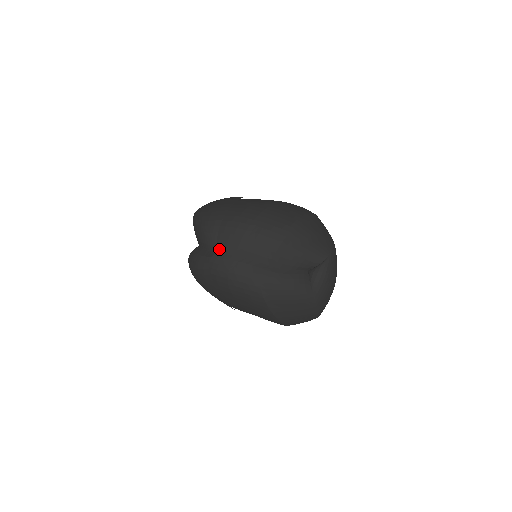
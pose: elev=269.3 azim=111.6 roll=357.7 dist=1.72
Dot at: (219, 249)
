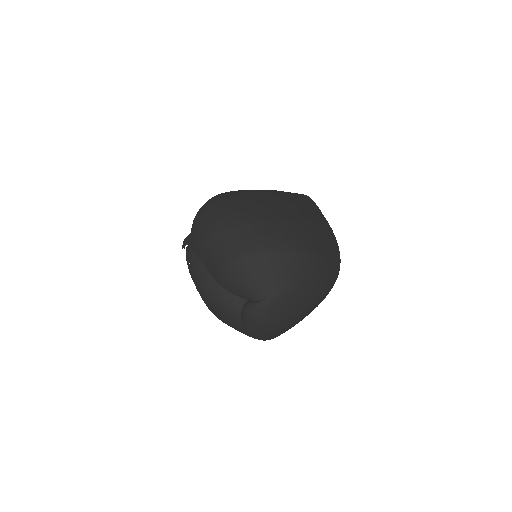
Dot at: (192, 242)
